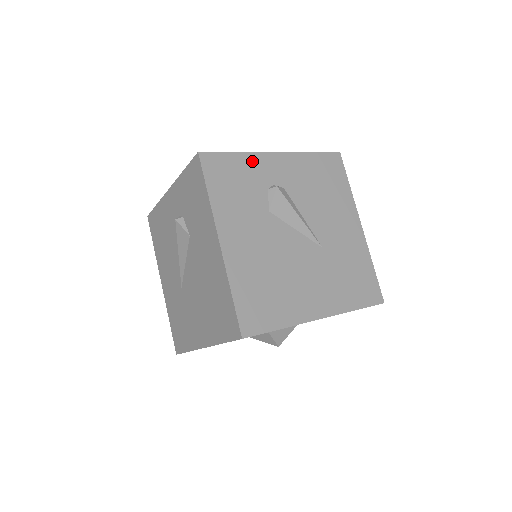
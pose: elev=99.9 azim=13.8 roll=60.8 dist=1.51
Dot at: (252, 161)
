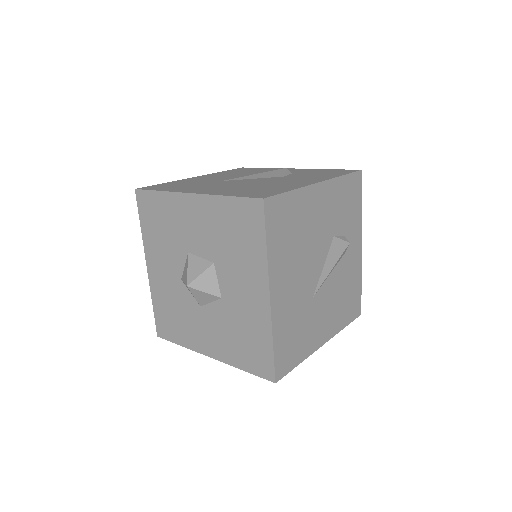
Dot at: (358, 221)
